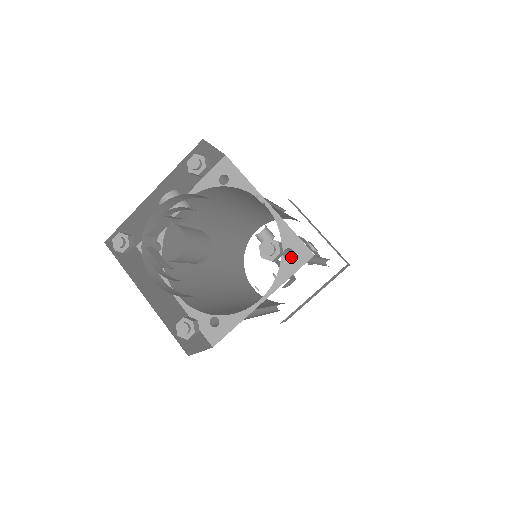
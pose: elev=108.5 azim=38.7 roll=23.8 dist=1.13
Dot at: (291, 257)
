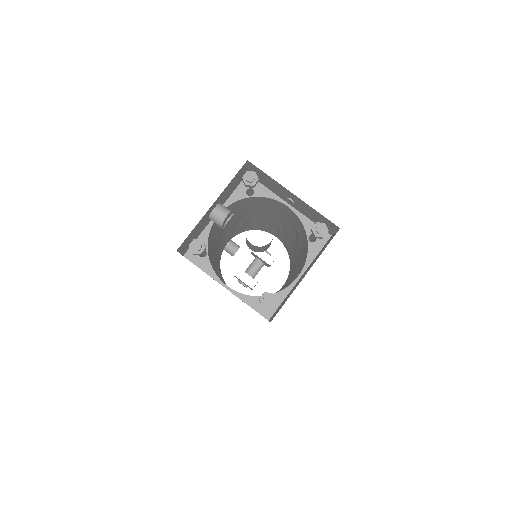
Dot at: occluded
